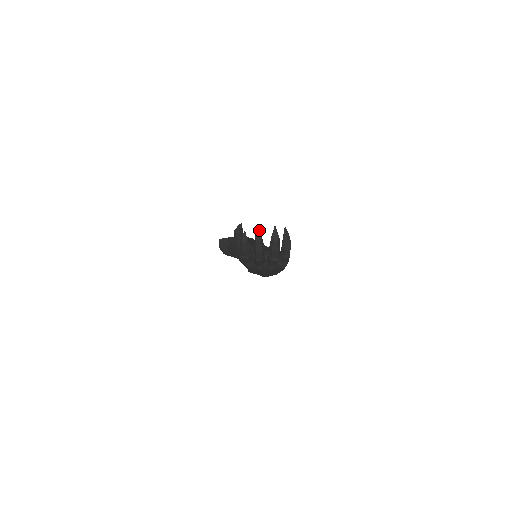
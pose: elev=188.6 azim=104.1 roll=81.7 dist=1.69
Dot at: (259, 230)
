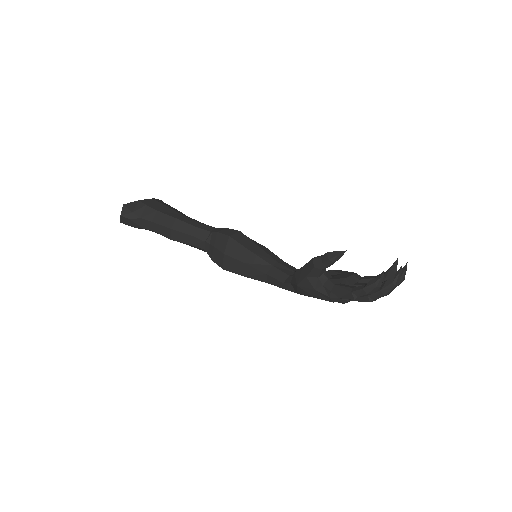
Dot at: (401, 272)
